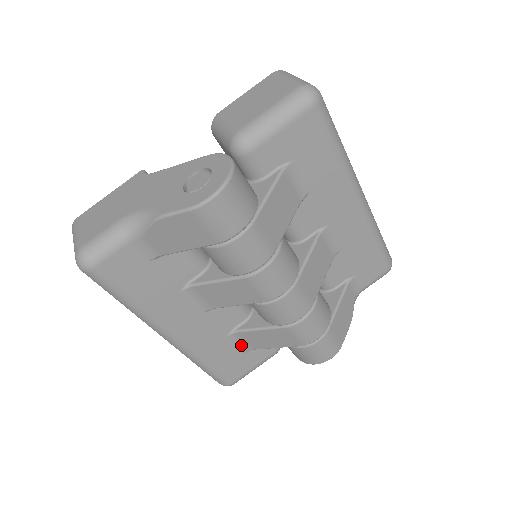
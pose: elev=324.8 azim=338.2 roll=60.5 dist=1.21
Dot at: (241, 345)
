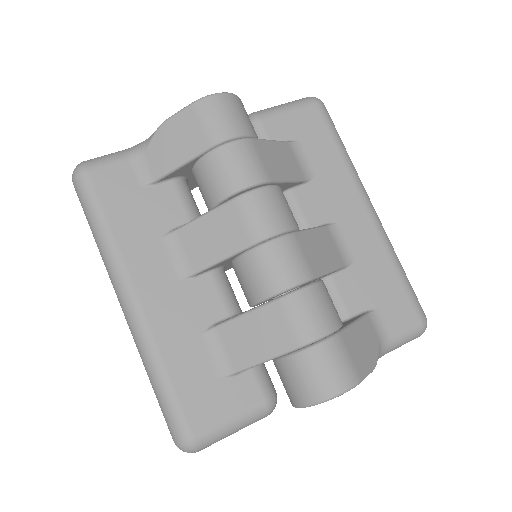
Dot at: (219, 359)
